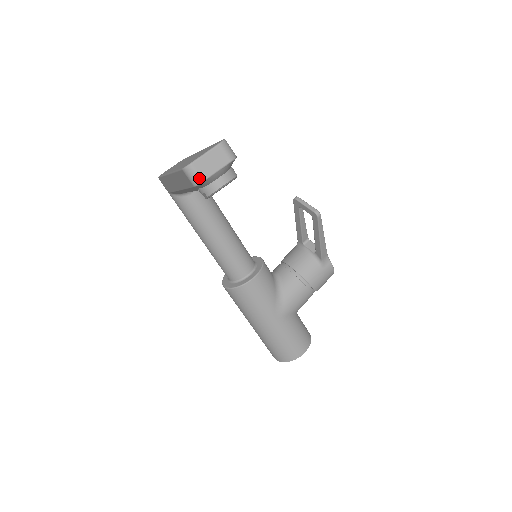
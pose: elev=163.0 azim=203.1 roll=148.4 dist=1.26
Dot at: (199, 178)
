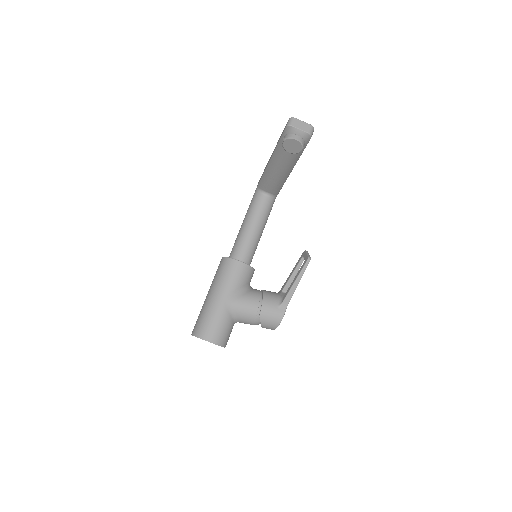
Dot at: (292, 124)
